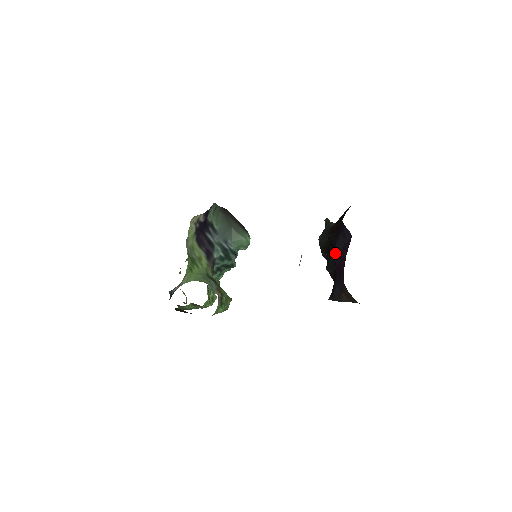
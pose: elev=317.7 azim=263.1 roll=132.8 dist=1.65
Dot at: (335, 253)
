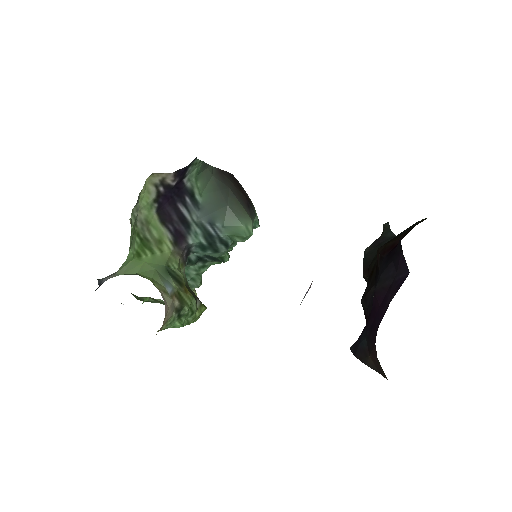
Dot at: (376, 288)
